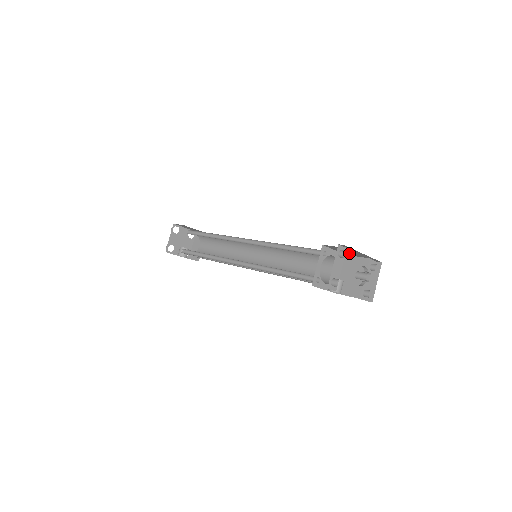
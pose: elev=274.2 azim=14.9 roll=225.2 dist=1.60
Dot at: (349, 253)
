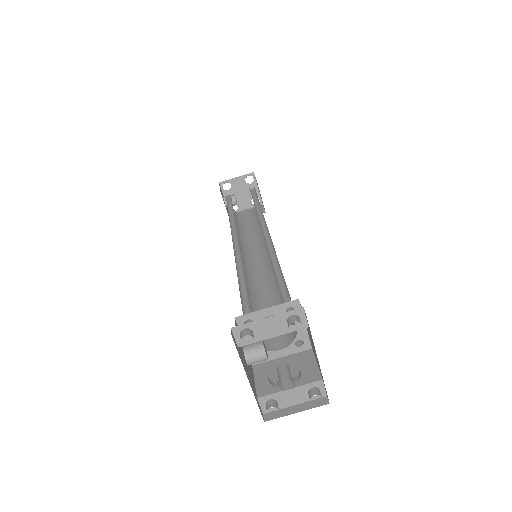
Dot at: occluded
